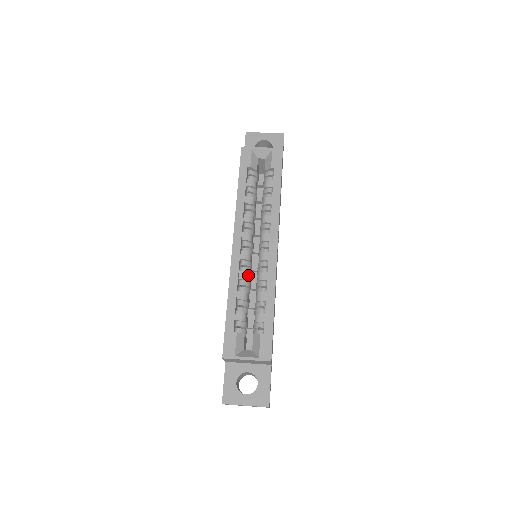
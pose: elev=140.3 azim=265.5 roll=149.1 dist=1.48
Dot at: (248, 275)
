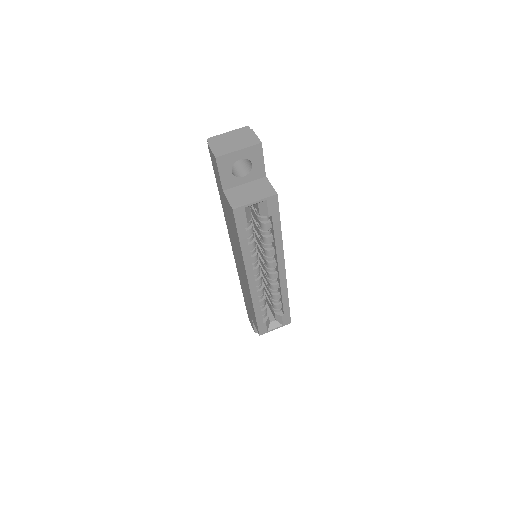
Dot at: (263, 289)
